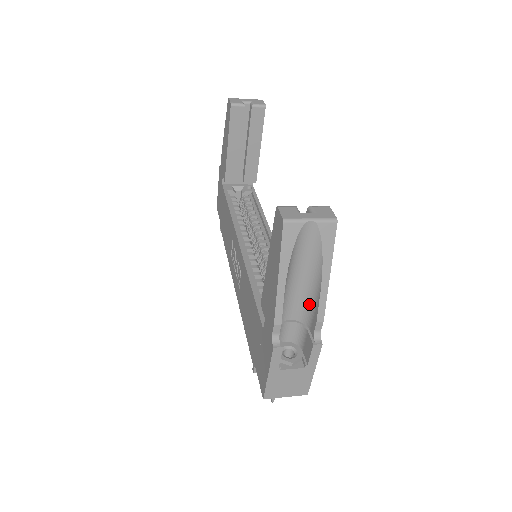
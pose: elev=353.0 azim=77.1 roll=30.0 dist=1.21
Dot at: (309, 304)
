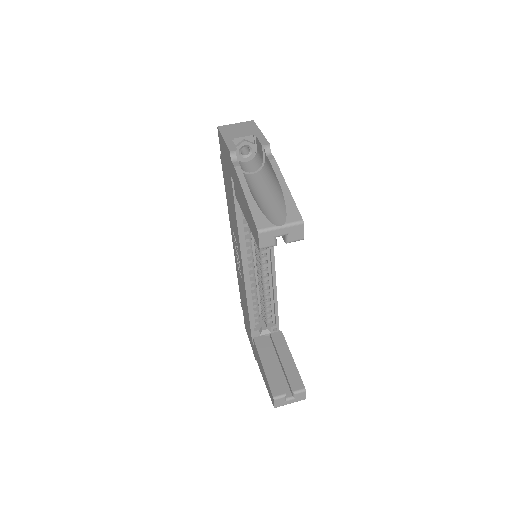
Dot at: occluded
